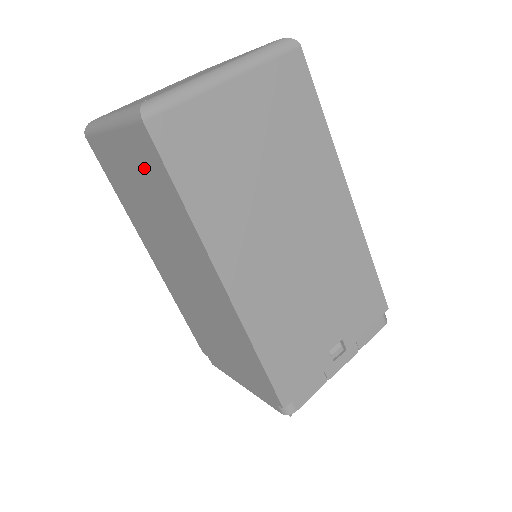
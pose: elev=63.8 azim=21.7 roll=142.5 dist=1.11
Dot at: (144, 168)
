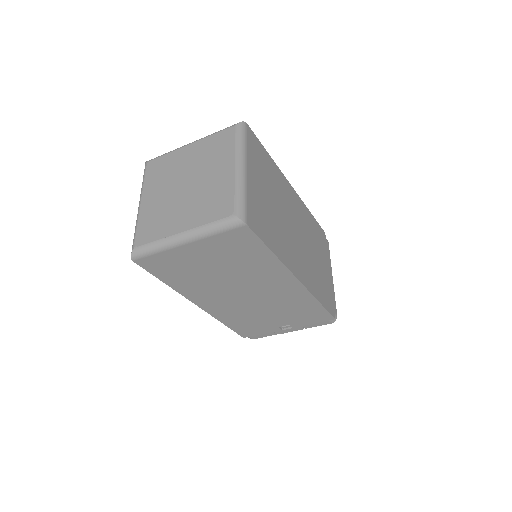
Dot at: occluded
